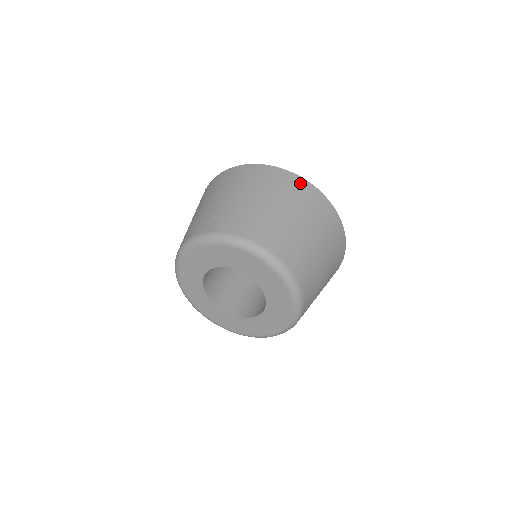
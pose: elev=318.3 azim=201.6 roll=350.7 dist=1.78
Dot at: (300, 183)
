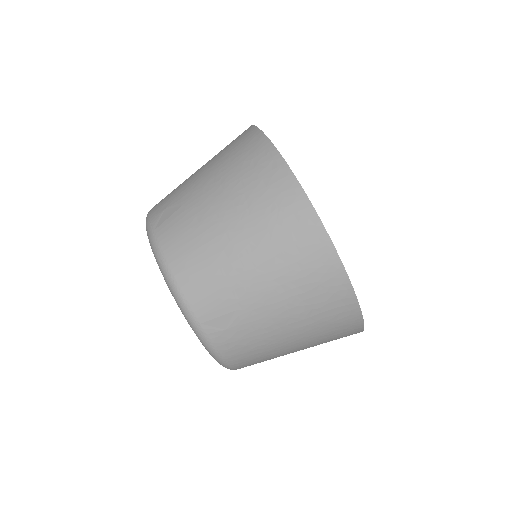
Dot at: (306, 222)
